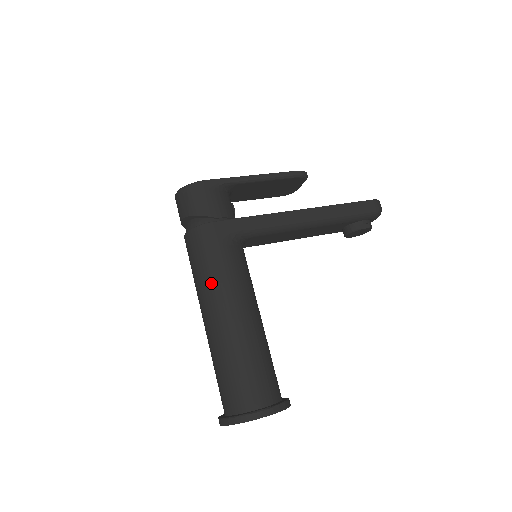
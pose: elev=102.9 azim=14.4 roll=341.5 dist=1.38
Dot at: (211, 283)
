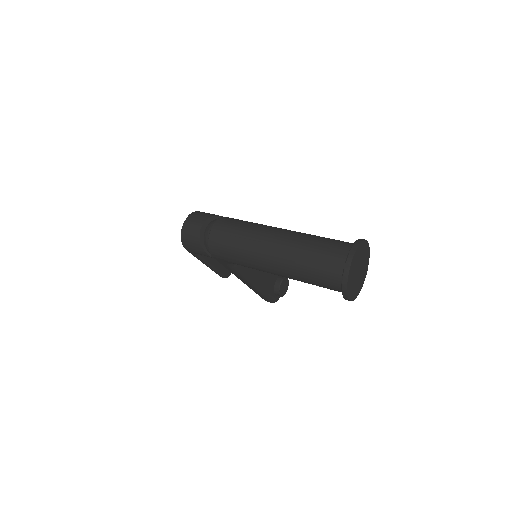
Dot at: (260, 225)
